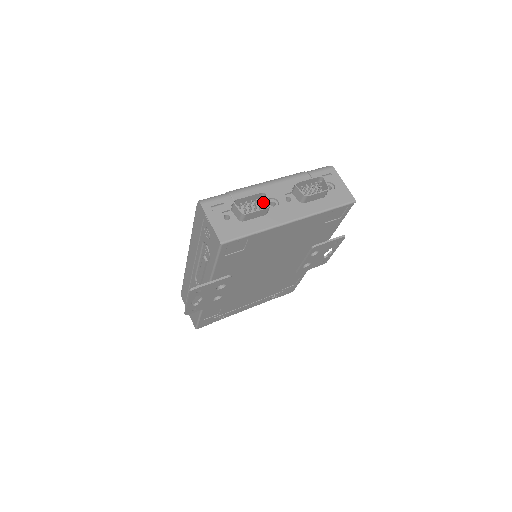
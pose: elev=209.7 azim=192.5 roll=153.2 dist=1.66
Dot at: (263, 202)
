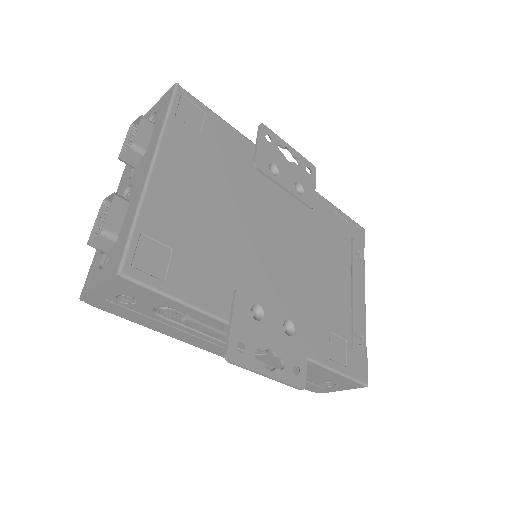
Dot at: occluded
